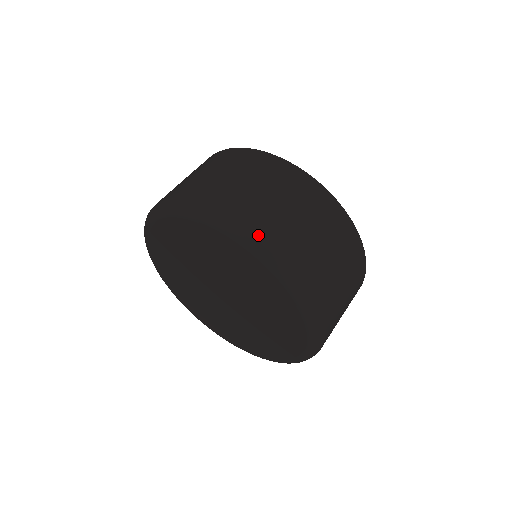
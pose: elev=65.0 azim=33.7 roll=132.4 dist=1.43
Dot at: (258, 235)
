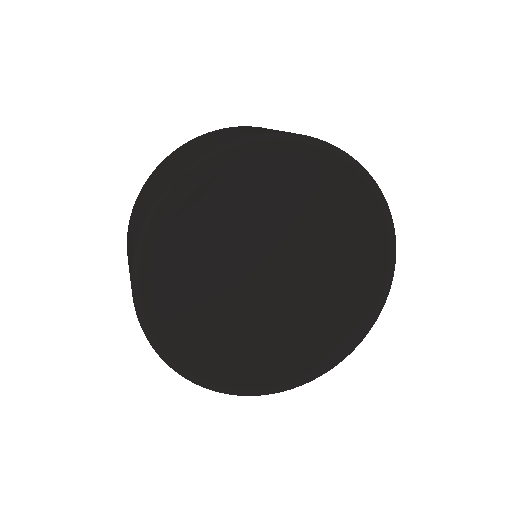
Dot at: occluded
